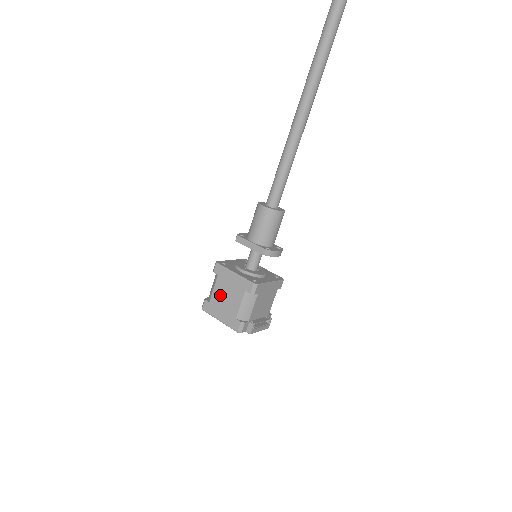
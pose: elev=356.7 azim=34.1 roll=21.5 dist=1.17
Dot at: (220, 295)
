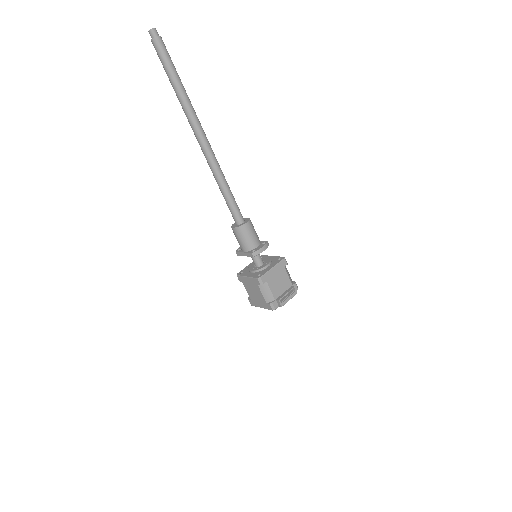
Dot at: (251, 293)
